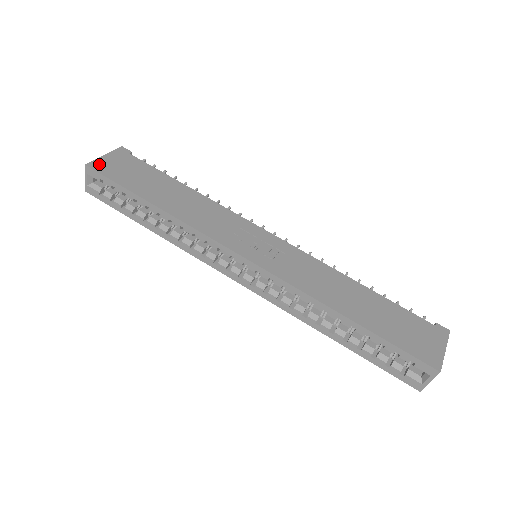
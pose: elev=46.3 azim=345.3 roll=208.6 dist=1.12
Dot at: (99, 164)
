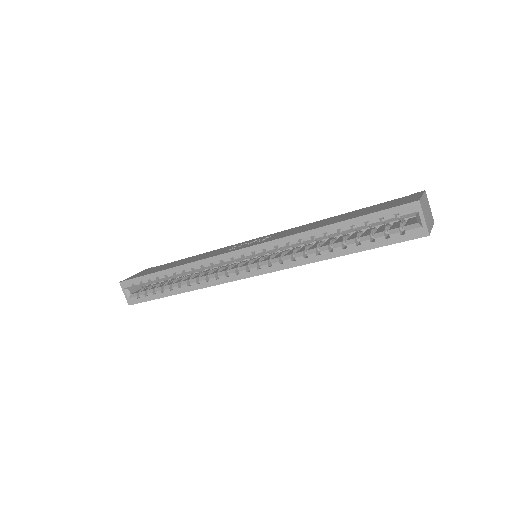
Dot at: (129, 278)
